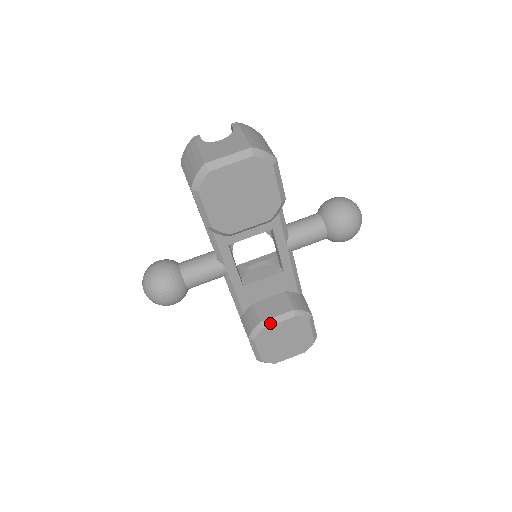
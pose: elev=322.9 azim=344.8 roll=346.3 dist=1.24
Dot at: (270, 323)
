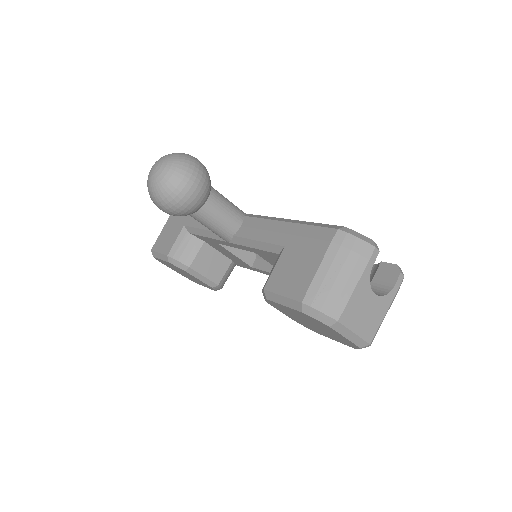
Dot at: (194, 274)
